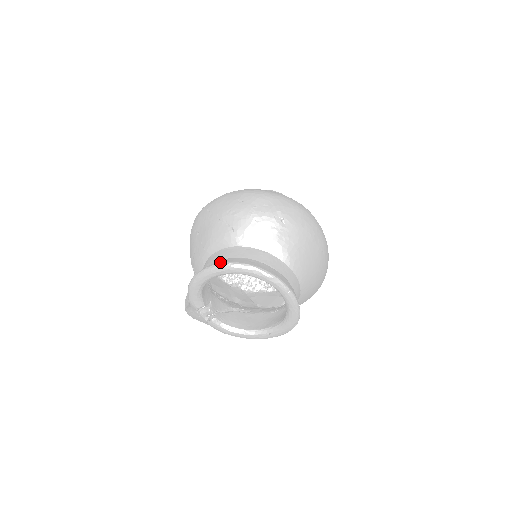
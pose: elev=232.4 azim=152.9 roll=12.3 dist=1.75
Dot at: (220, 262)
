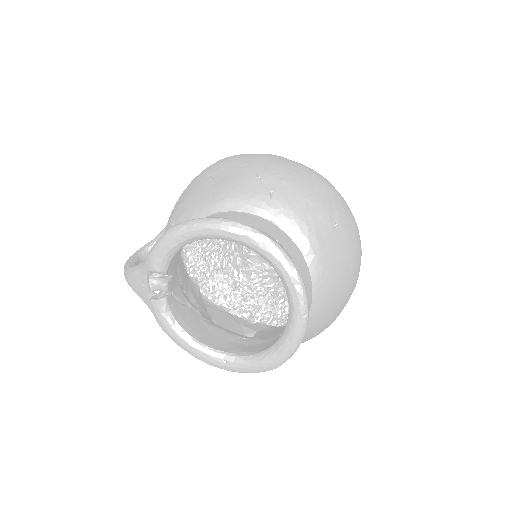
Dot at: occluded
